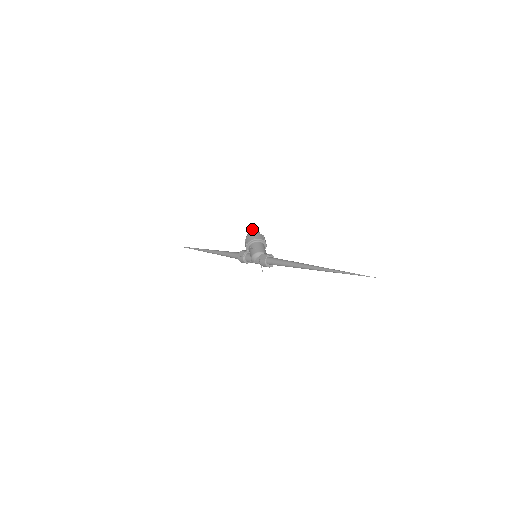
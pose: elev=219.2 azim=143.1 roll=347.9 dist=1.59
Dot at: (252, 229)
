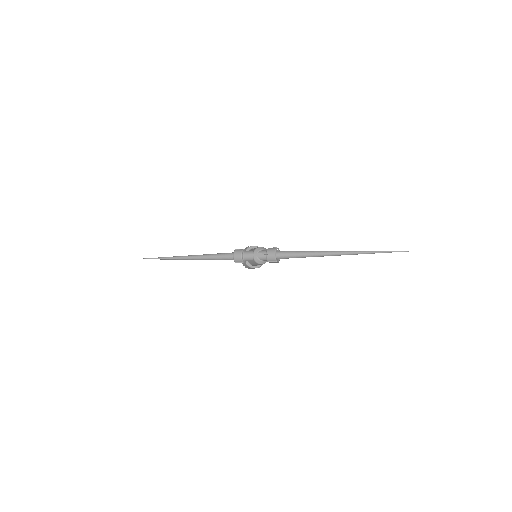
Dot at: occluded
